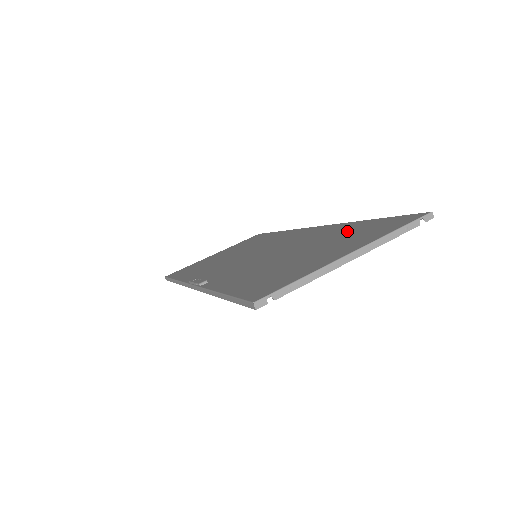
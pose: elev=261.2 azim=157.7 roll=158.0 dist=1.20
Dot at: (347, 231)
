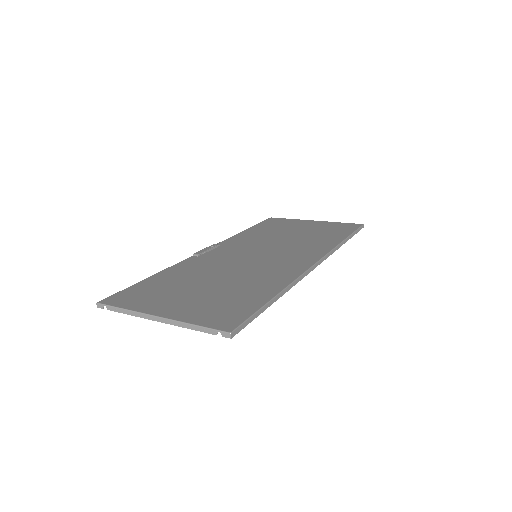
Dot at: (247, 293)
